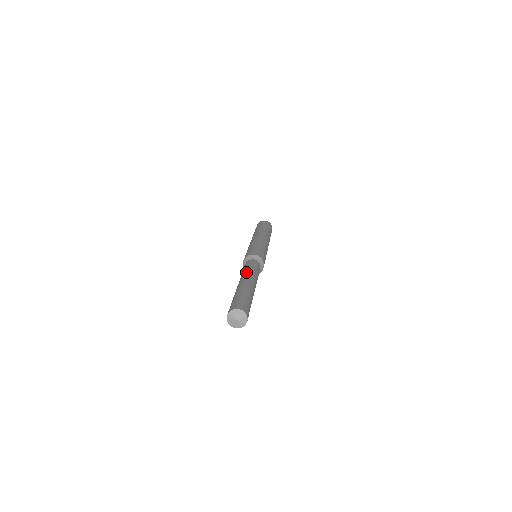
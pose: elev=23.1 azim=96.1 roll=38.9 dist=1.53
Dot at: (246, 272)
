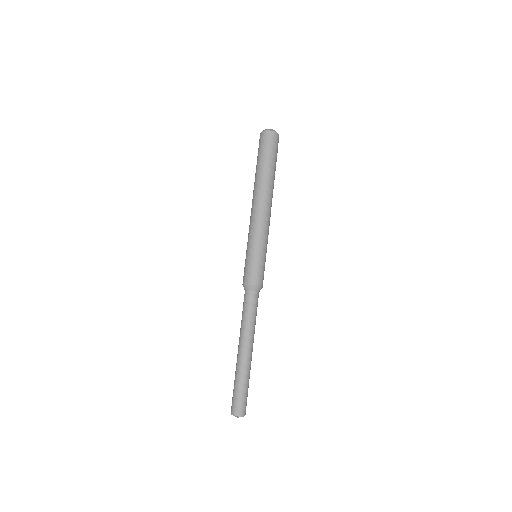
Dot at: (244, 331)
